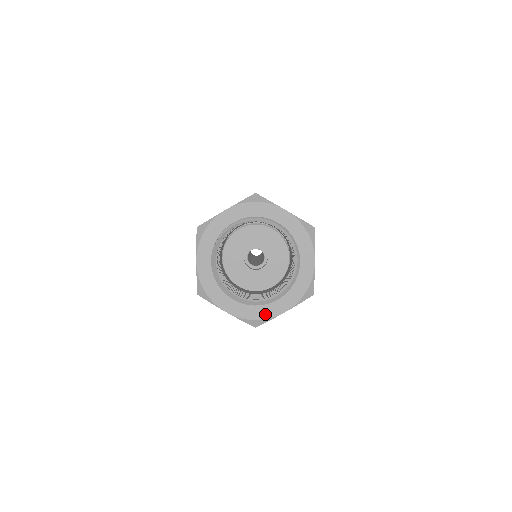
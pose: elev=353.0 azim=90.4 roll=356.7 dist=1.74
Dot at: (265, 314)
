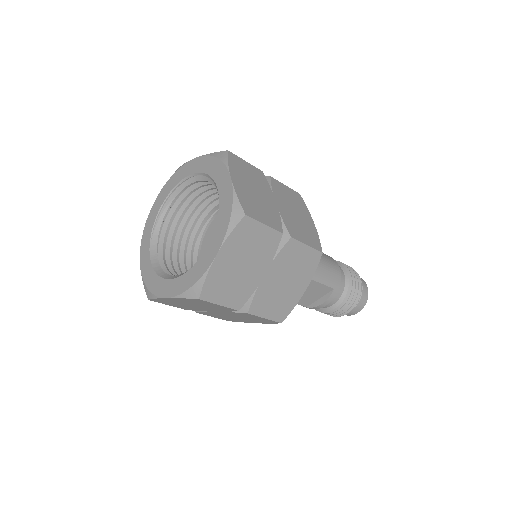
Dot at: (199, 273)
